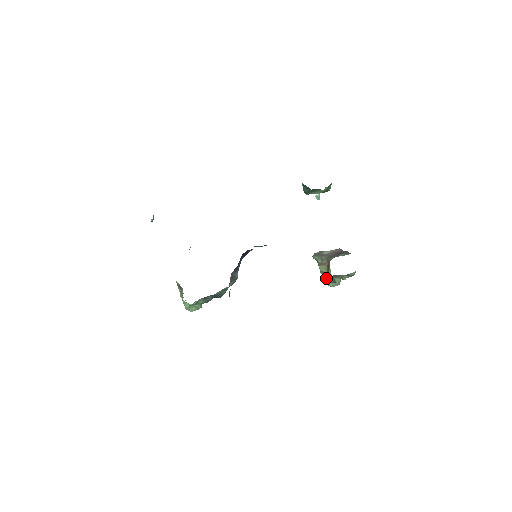
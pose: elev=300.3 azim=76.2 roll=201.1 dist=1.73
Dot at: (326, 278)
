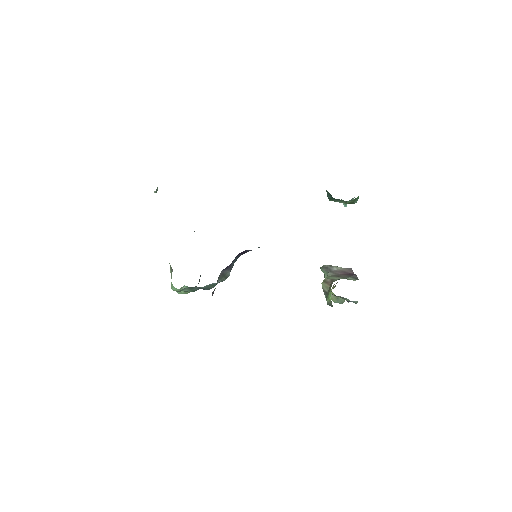
Dot at: (326, 298)
